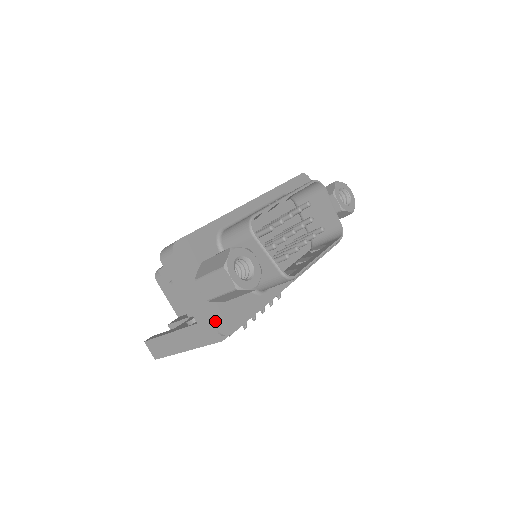
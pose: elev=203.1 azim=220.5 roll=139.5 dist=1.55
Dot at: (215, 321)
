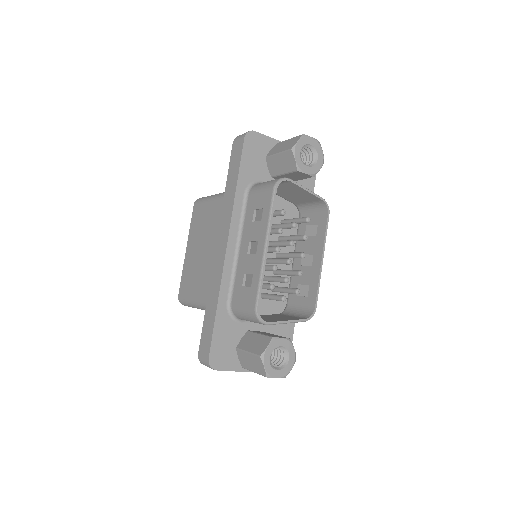
Dot at: occluded
